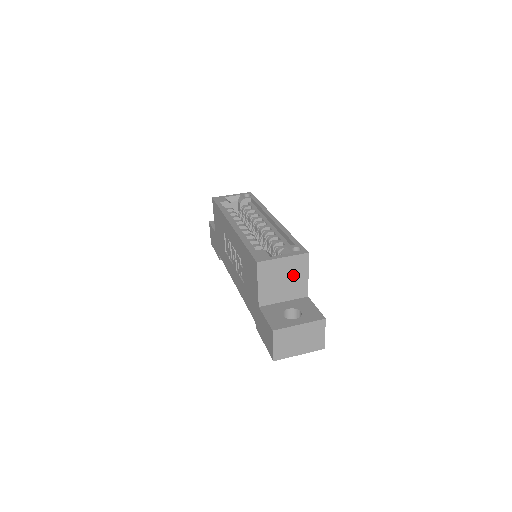
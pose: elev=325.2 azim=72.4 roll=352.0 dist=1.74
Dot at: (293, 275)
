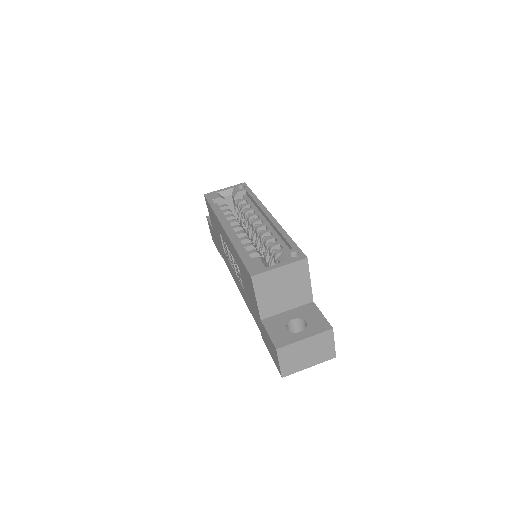
Dot at: (293, 283)
